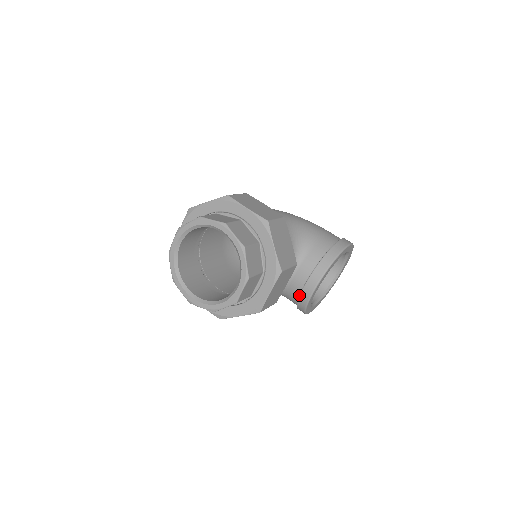
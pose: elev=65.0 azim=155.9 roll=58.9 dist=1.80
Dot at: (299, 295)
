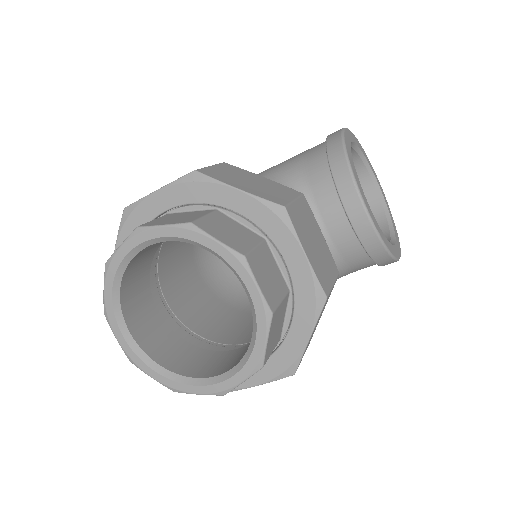
Dot at: (358, 240)
